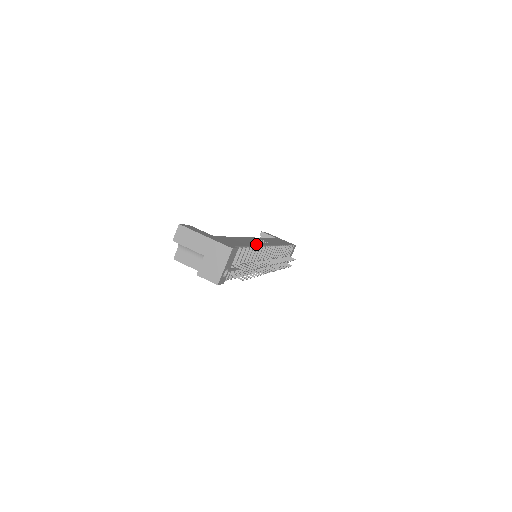
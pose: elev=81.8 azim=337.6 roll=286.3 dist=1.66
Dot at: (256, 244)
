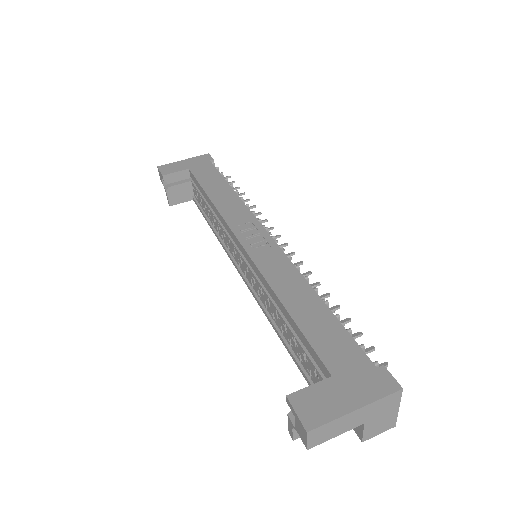
Dot at: (296, 275)
